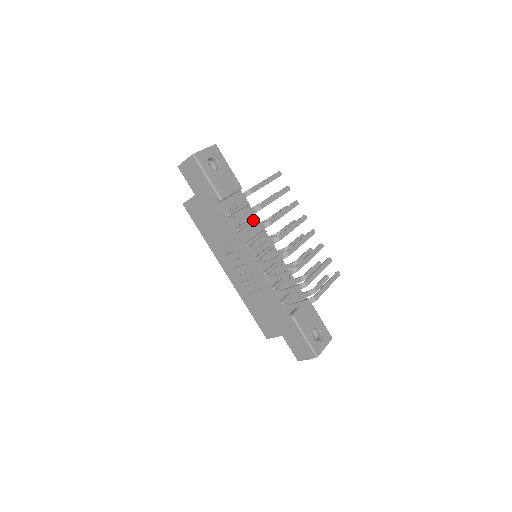
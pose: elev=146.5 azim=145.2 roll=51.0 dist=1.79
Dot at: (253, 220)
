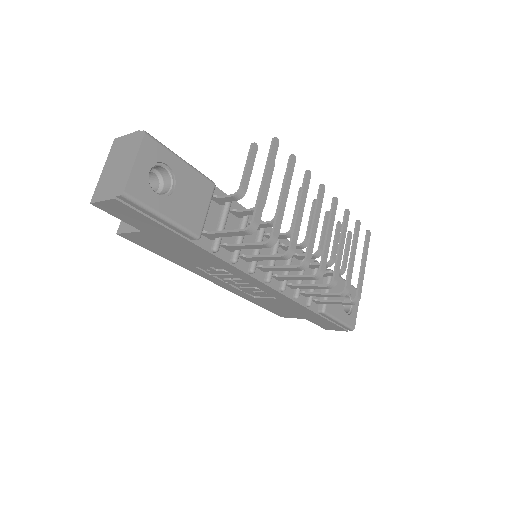
Dot at: (246, 224)
